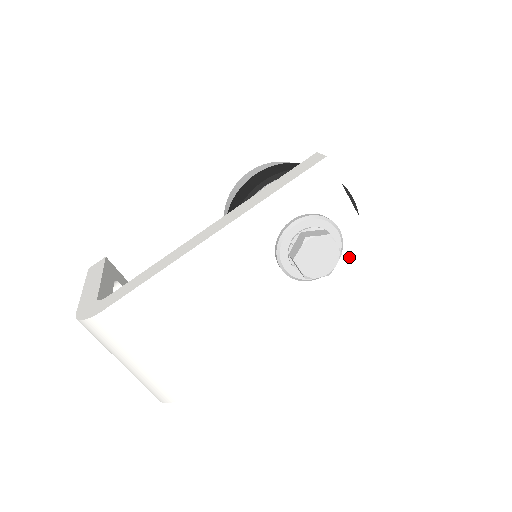
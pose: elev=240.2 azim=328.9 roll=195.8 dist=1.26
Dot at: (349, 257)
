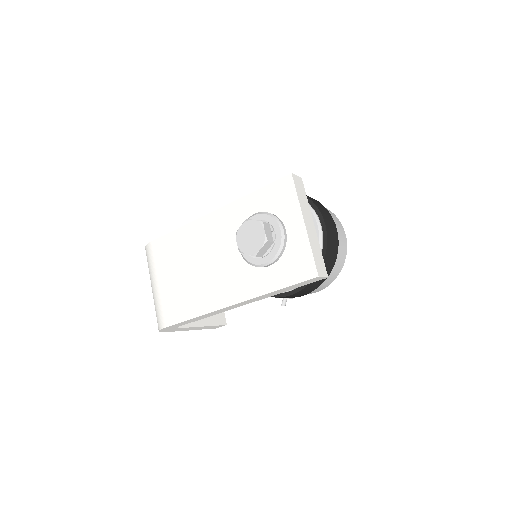
Dot at: (292, 261)
